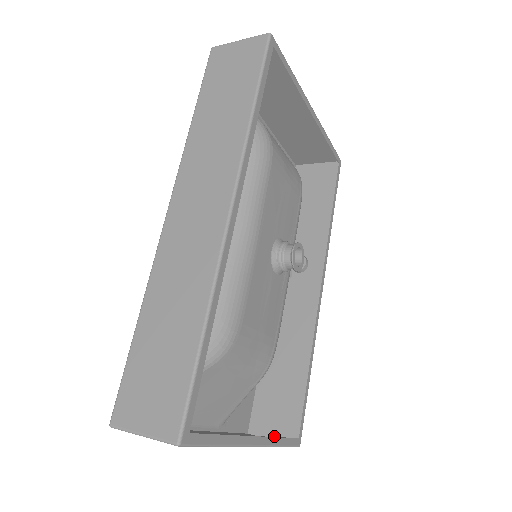
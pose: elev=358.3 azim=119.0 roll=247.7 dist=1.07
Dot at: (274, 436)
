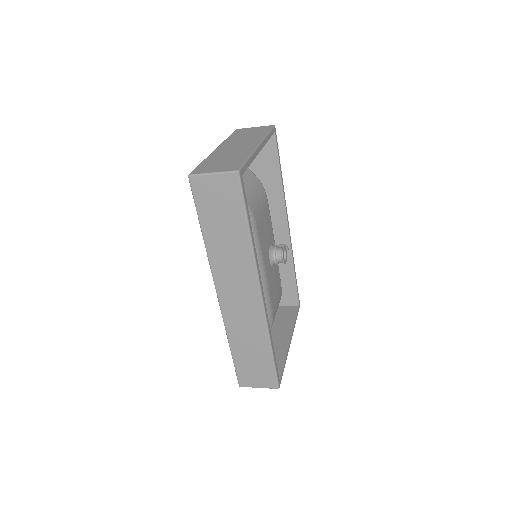
Dot at: (284, 304)
